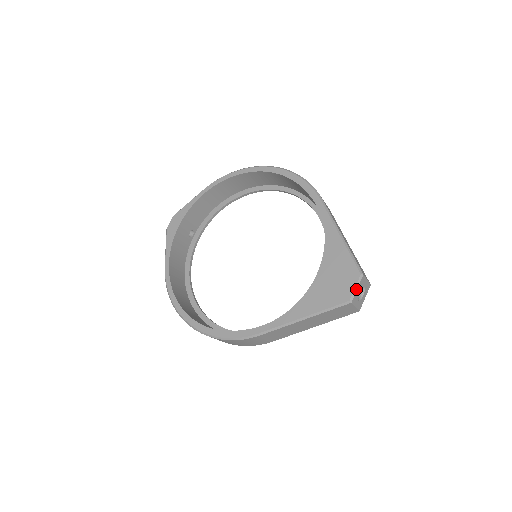
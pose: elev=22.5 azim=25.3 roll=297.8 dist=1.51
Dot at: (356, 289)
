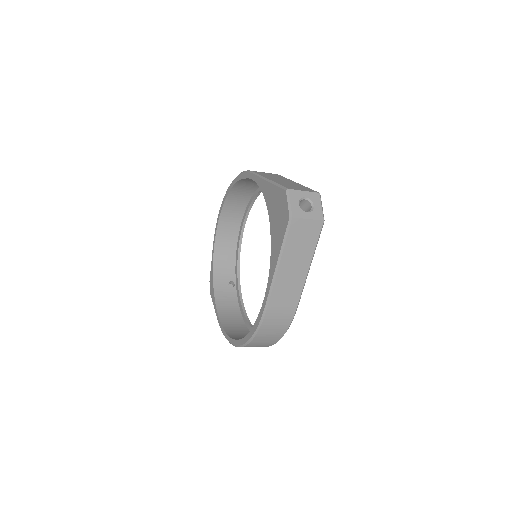
Dot at: (289, 204)
